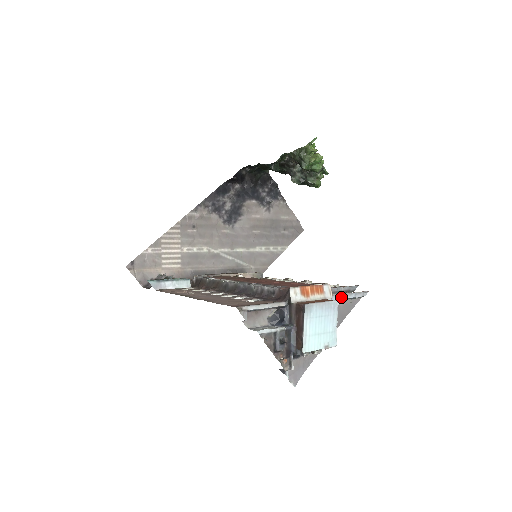
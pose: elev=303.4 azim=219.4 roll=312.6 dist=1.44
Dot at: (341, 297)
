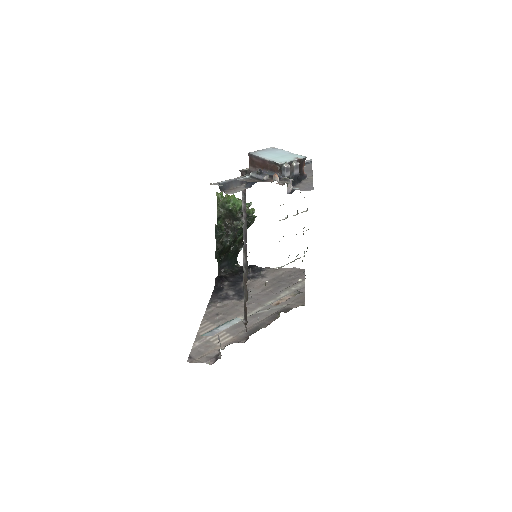
Dot at: occluded
